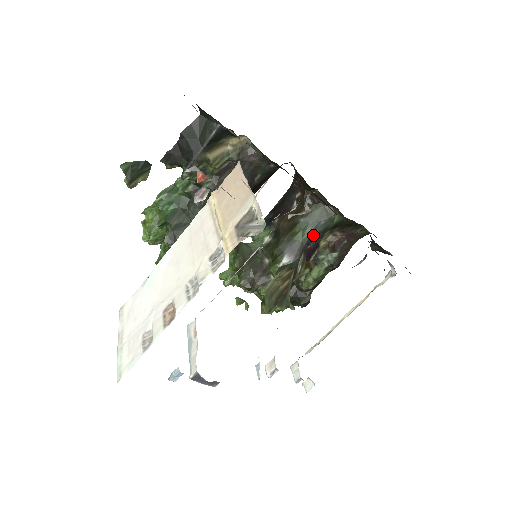
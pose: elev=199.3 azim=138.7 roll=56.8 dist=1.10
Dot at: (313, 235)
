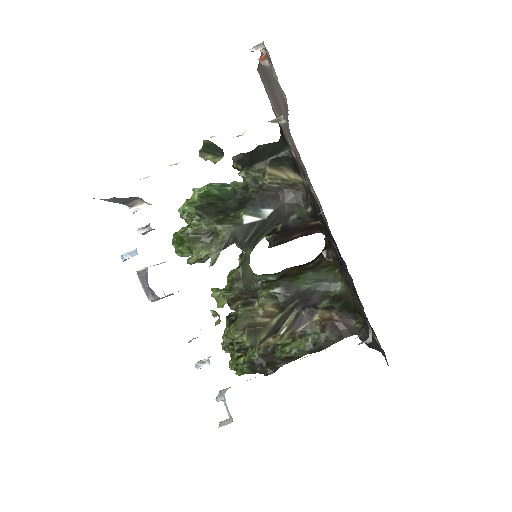
Dot at: (313, 290)
